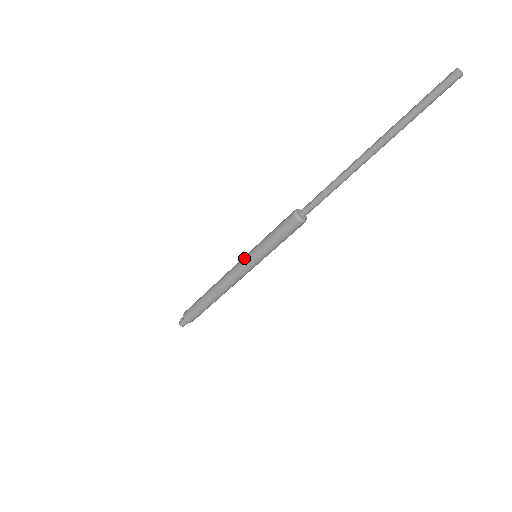
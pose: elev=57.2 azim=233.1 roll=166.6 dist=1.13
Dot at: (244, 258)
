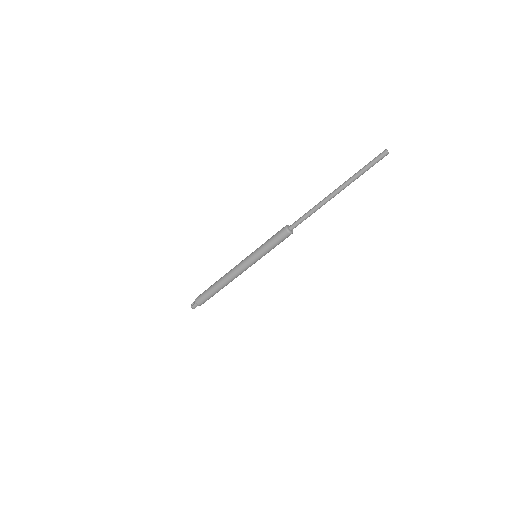
Dot at: (248, 257)
